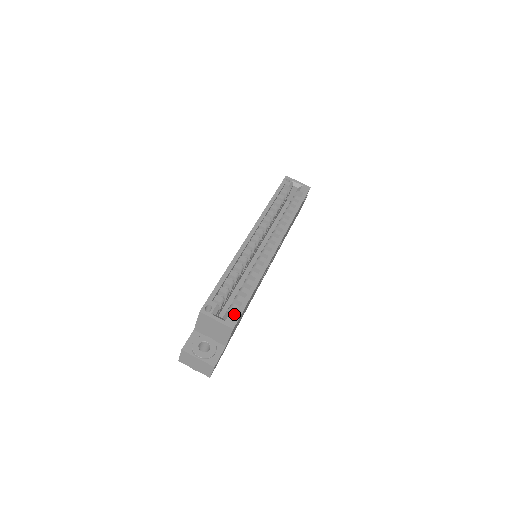
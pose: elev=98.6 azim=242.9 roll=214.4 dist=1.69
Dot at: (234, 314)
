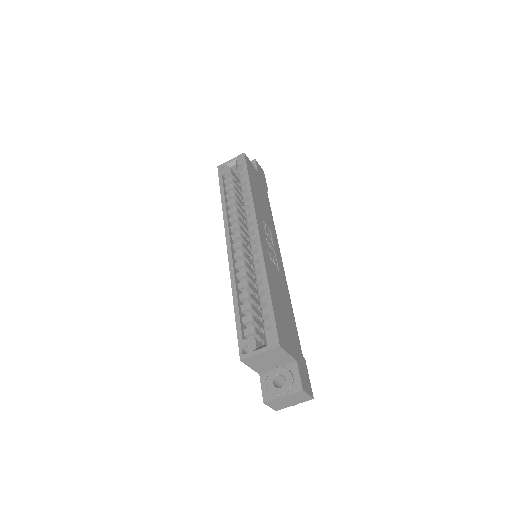
Dot at: (270, 332)
